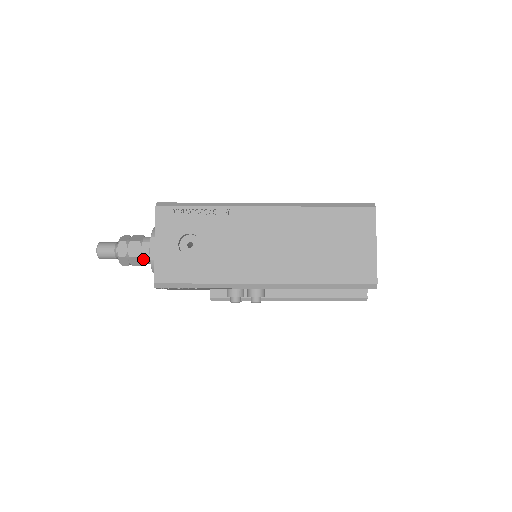
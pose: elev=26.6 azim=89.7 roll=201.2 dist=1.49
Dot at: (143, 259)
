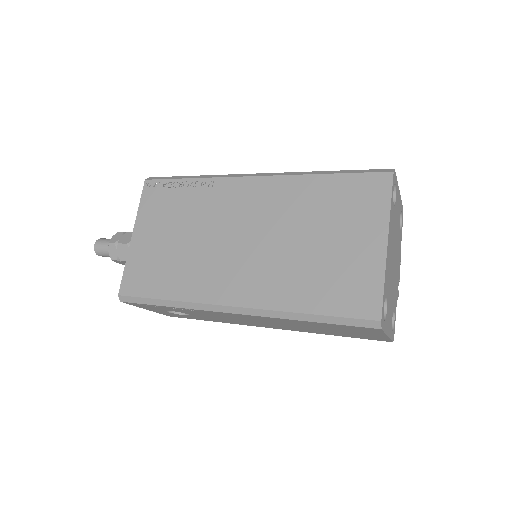
Dot at: occluded
